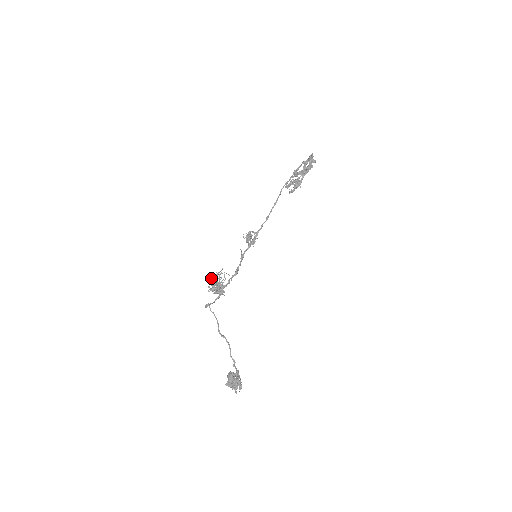
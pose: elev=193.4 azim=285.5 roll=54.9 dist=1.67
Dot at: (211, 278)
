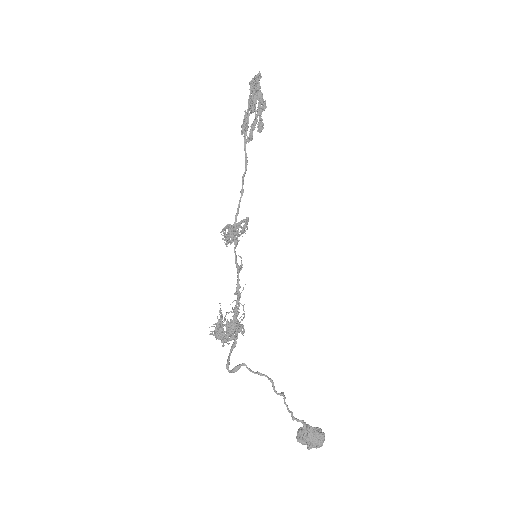
Dot at: occluded
